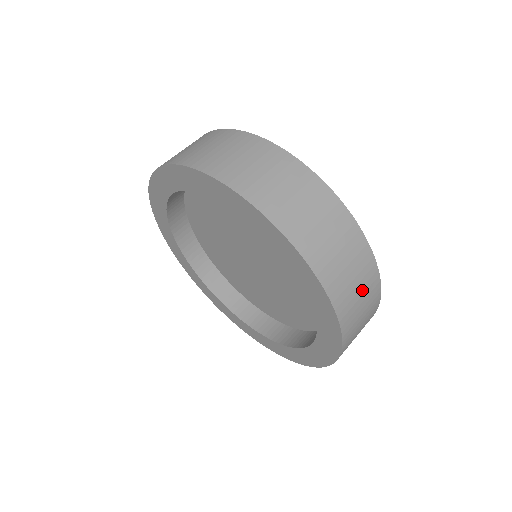
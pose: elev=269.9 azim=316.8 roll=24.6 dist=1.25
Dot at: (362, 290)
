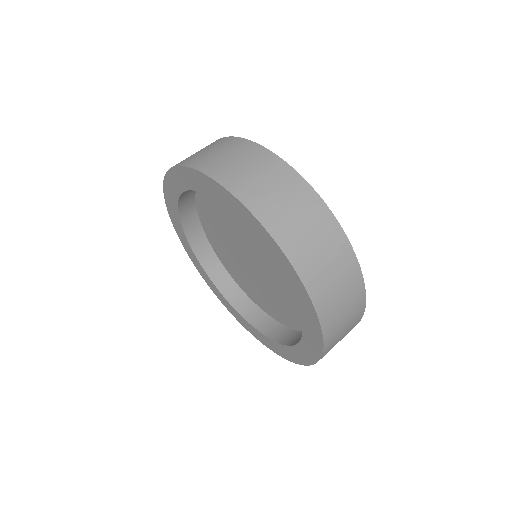
Dot at: (313, 230)
